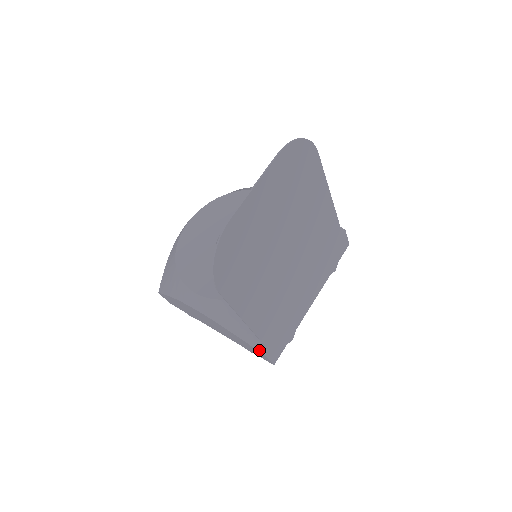
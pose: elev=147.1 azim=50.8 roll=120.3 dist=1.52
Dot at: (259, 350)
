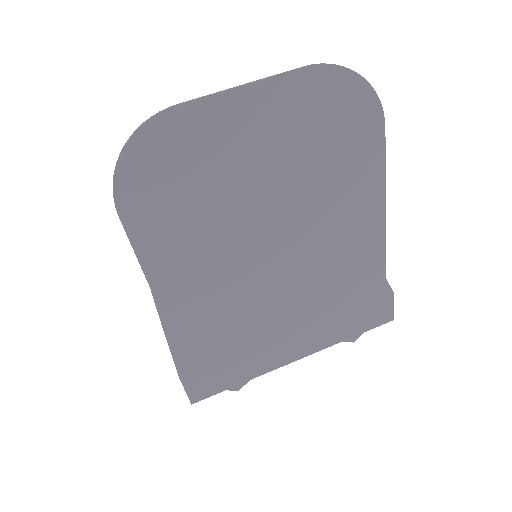
Dot at: (177, 366)
